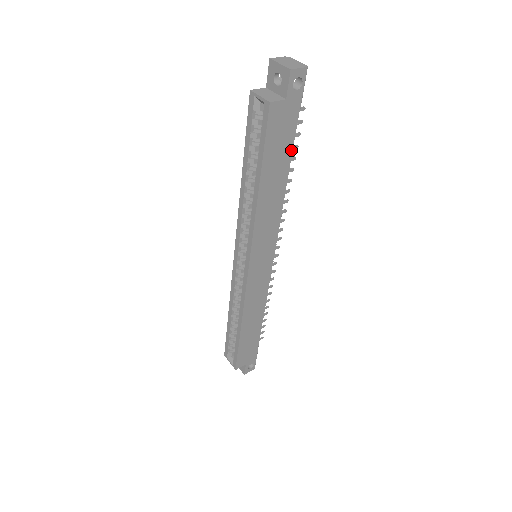
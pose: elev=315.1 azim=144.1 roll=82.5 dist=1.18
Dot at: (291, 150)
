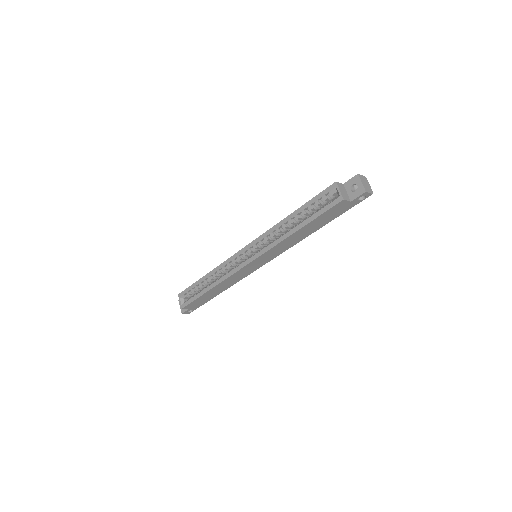
Dot at: occluded
